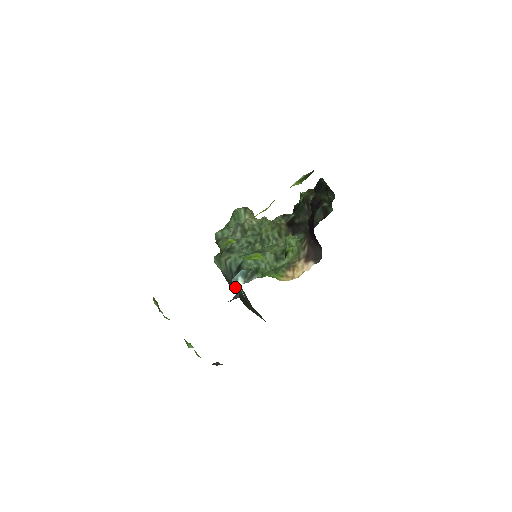
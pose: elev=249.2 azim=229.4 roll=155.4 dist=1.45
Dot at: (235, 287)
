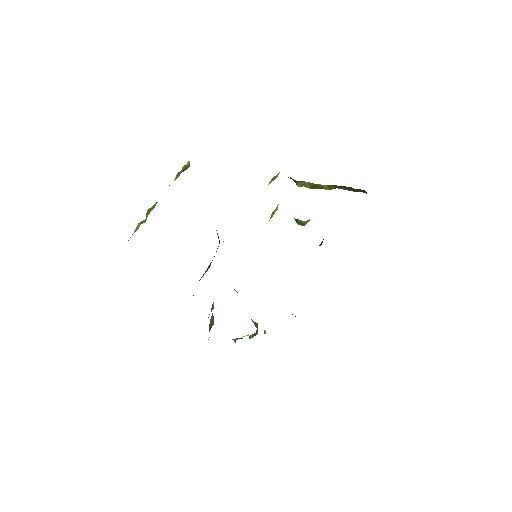
Dot at: occluded
